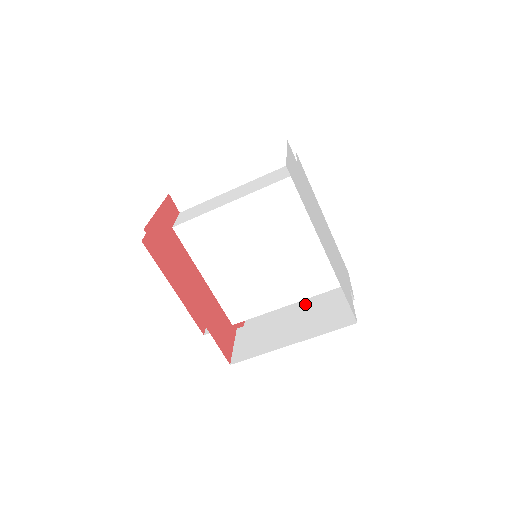
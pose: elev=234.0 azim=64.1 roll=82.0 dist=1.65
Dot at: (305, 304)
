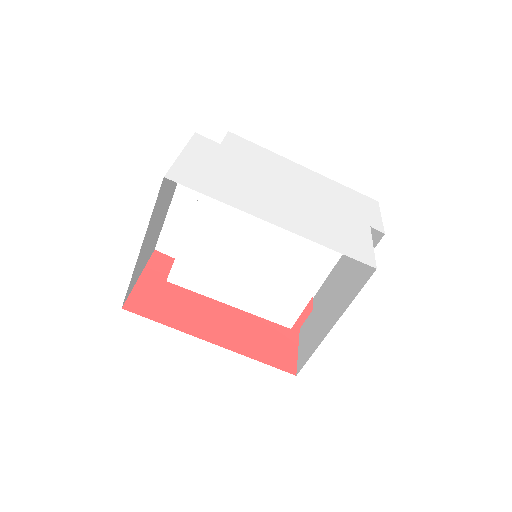
Dot at: occluded
